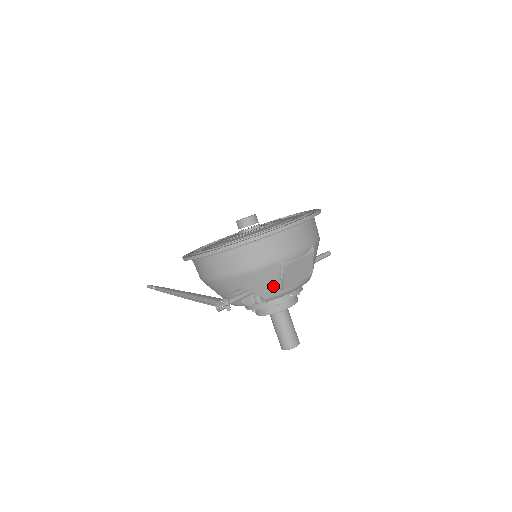
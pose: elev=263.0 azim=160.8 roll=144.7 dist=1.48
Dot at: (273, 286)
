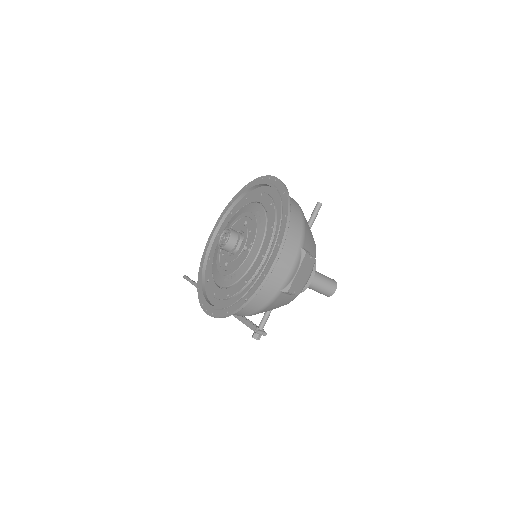
Dot at: (288, 299)
